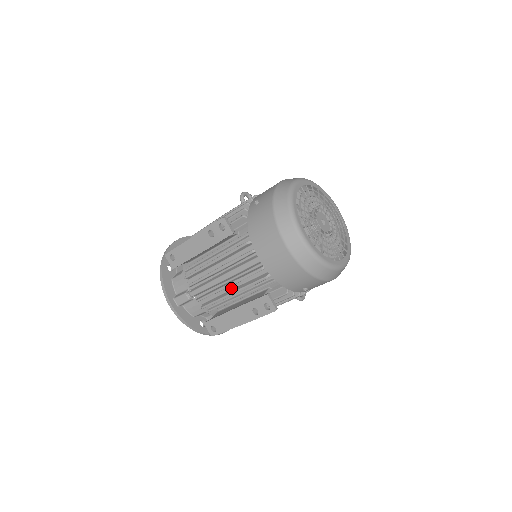
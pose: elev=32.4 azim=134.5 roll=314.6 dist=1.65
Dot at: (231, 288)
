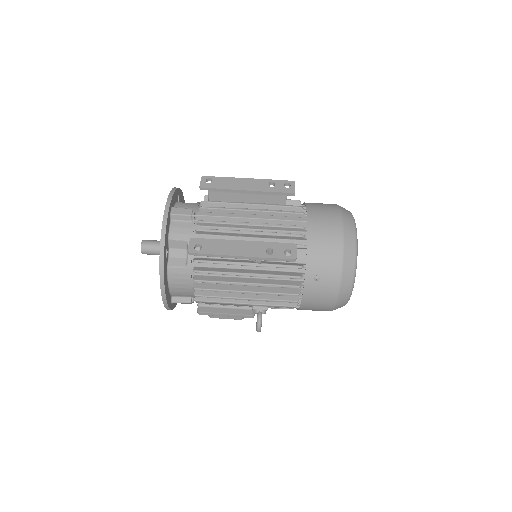
Dot at: occluded
